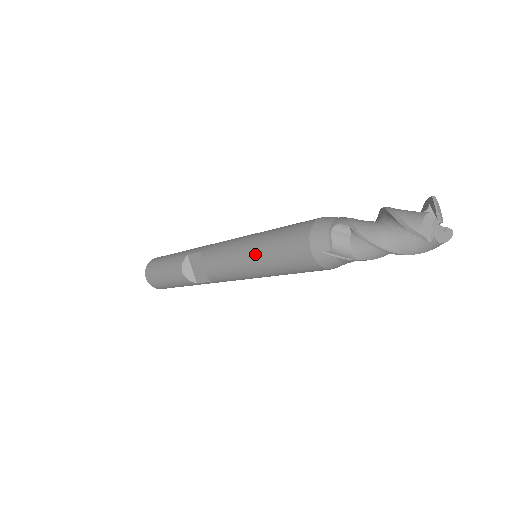
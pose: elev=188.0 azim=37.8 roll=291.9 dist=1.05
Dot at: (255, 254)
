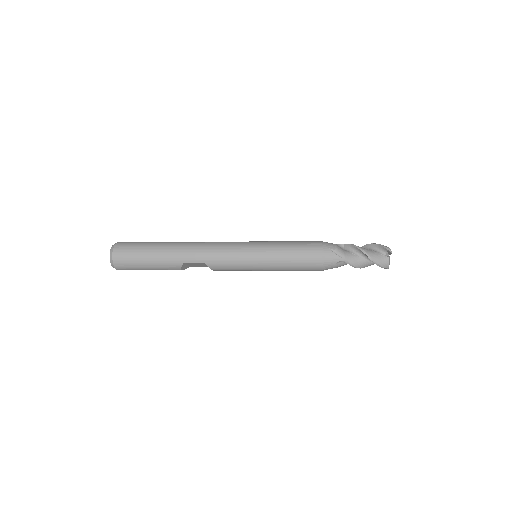
Dot at: (274, 270)
